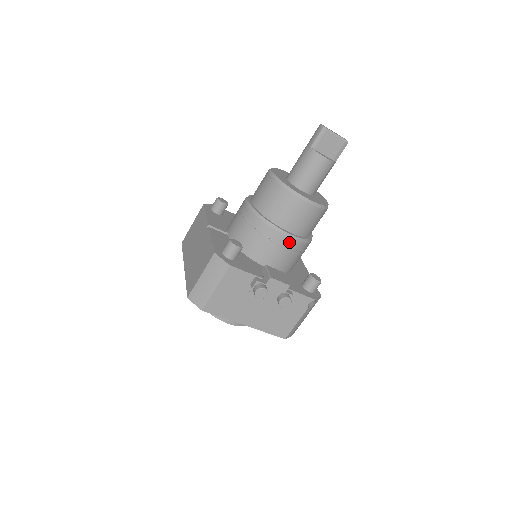
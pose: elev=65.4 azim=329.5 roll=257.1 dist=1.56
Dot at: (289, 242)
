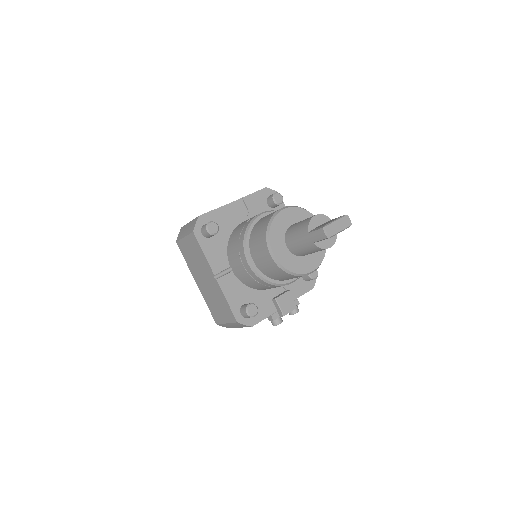
Dot at: occluded
